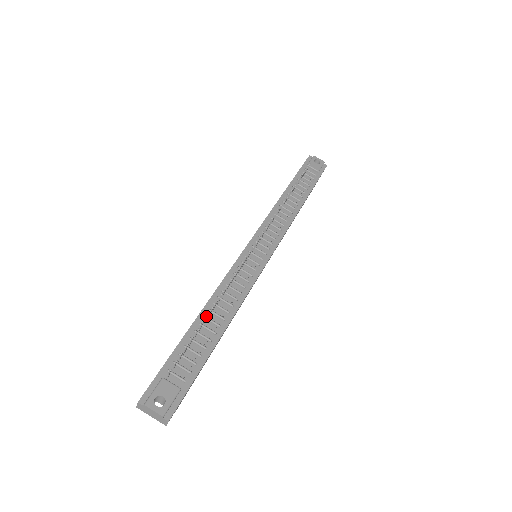
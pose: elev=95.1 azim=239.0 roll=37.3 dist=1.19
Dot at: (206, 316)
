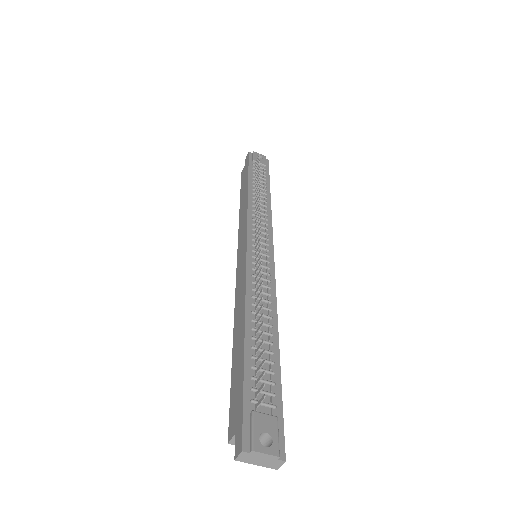
Dot at: (253, 328)
